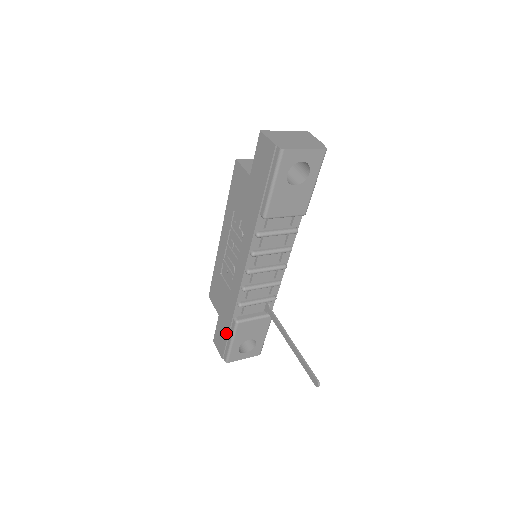
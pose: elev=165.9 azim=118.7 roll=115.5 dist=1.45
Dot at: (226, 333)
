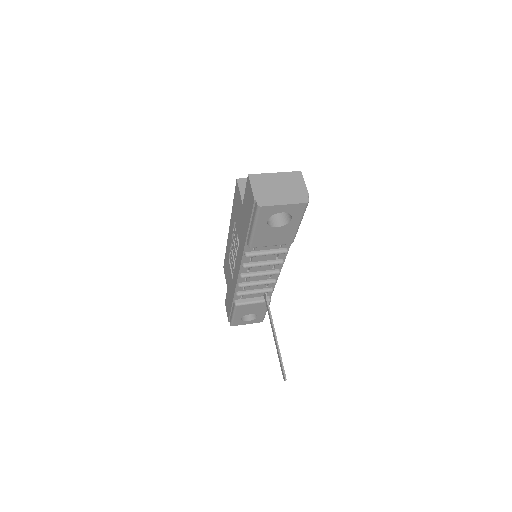
Dot at: (230, 307)
